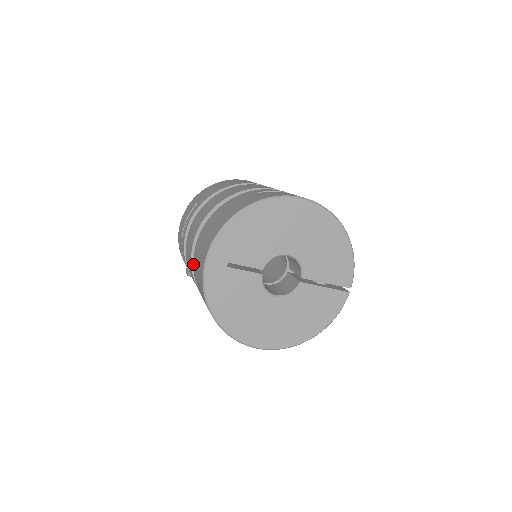
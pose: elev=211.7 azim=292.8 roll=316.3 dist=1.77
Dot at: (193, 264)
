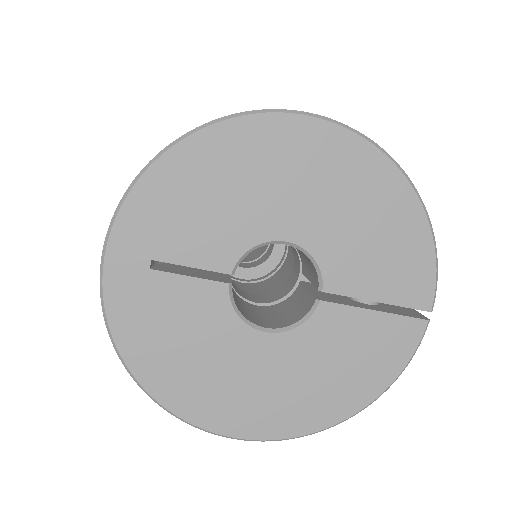
Dot at: occluded
